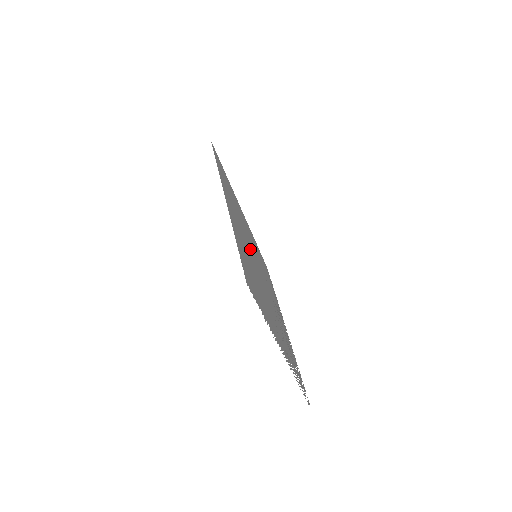
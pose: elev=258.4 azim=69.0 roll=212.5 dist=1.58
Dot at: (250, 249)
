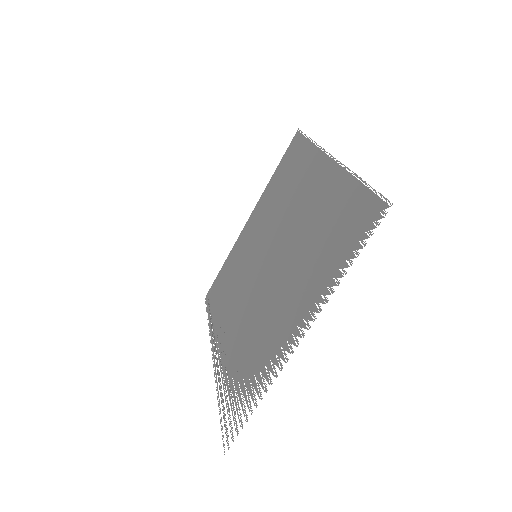
Dot at: (280, 236)
